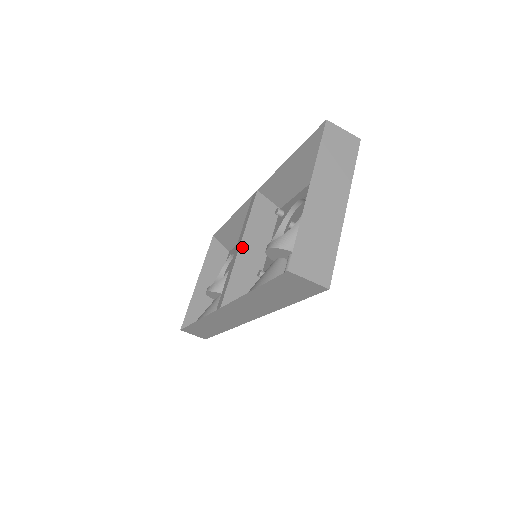
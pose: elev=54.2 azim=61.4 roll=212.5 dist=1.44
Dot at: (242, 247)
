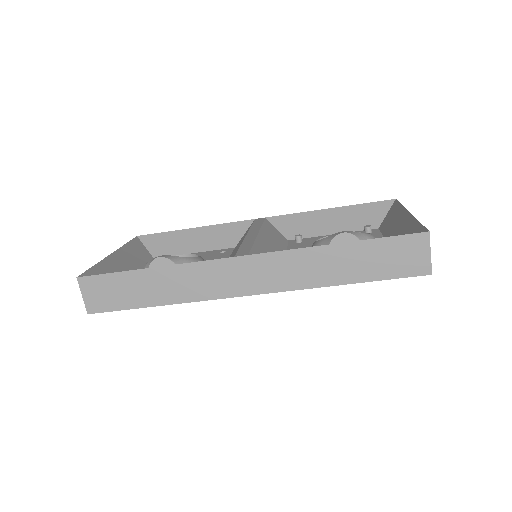
Dot at: (261, 235)
